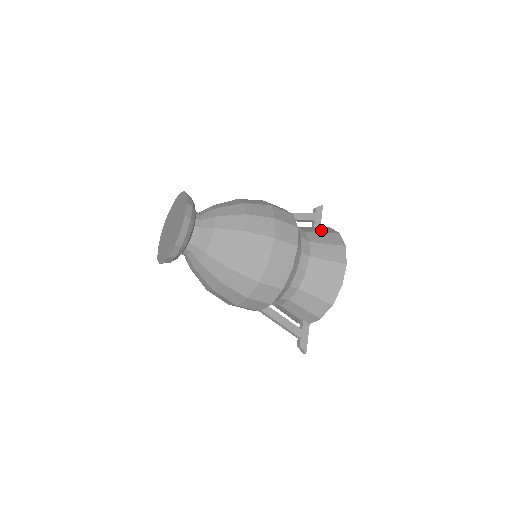
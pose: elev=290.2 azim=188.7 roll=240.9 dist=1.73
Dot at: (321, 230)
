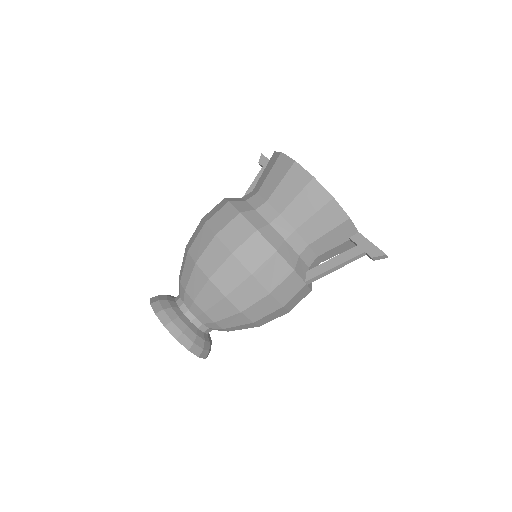
Dot at: occluded
